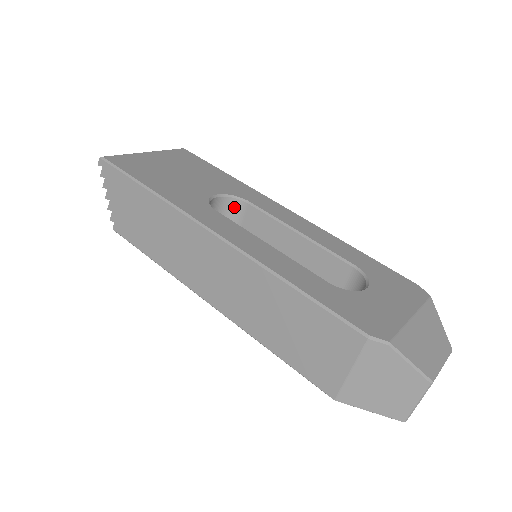
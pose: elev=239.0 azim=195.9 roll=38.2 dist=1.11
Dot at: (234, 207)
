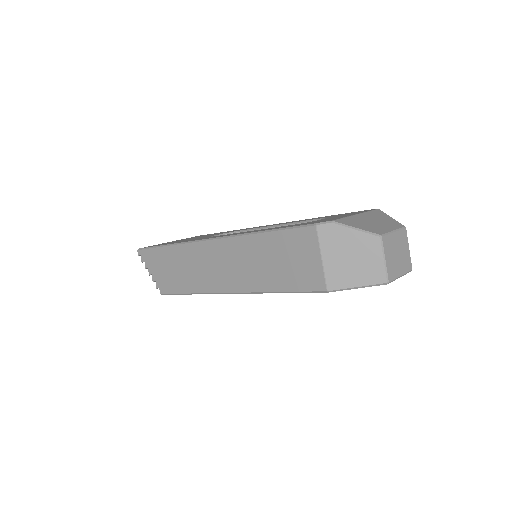
Dot at: occluded
